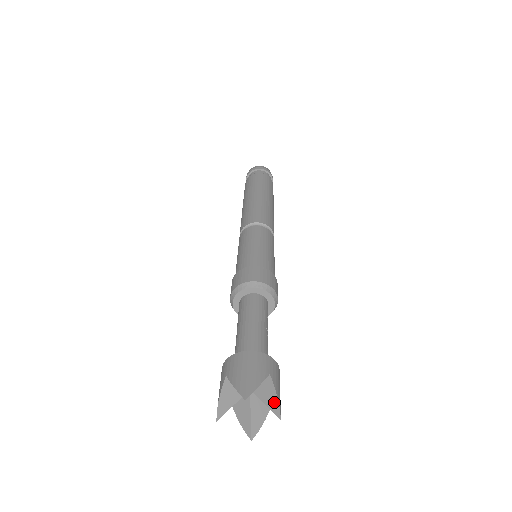
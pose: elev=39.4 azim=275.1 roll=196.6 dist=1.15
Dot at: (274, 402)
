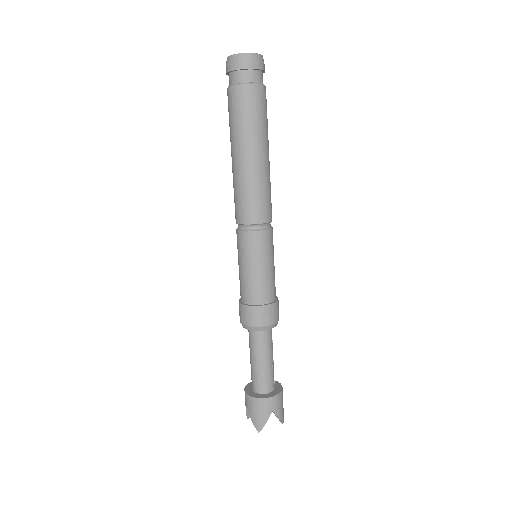
Dot at: occluded
